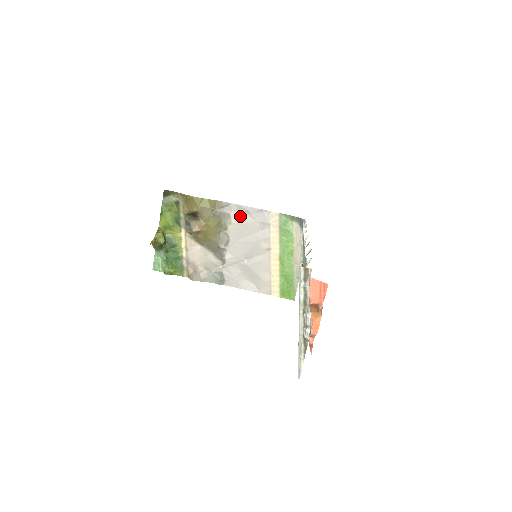
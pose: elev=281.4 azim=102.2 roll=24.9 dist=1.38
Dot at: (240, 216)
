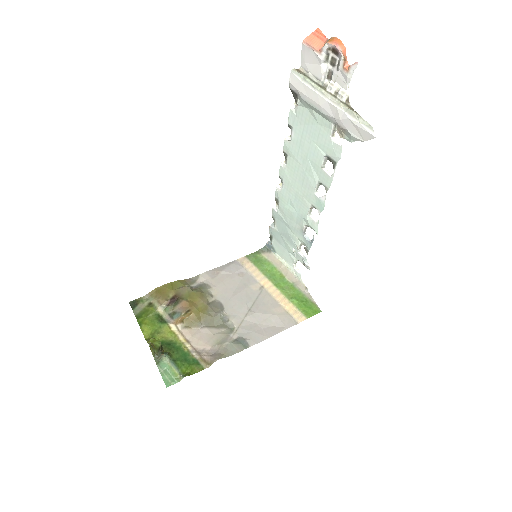
Dot at: (215, 279)
